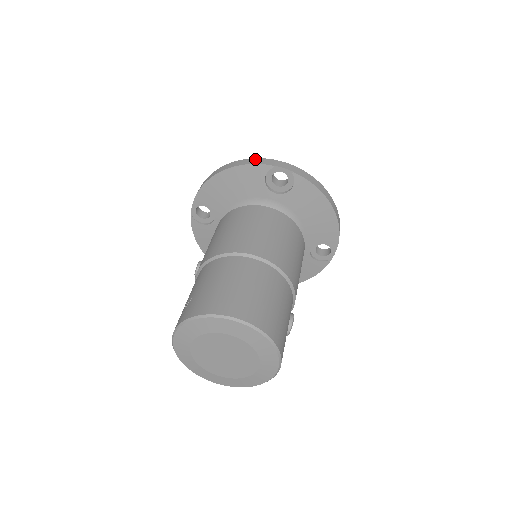
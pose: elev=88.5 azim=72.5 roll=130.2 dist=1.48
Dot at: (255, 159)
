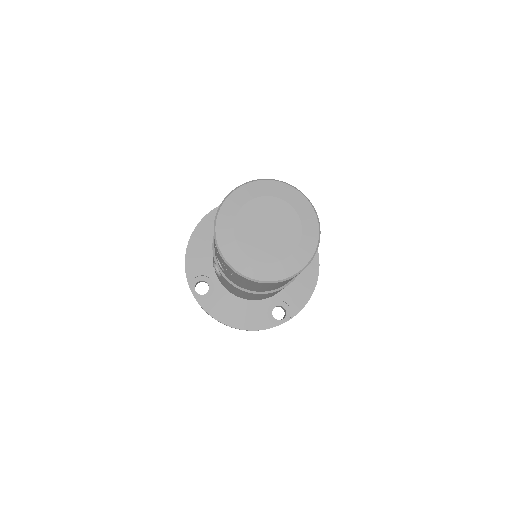
Dot at: occluded
